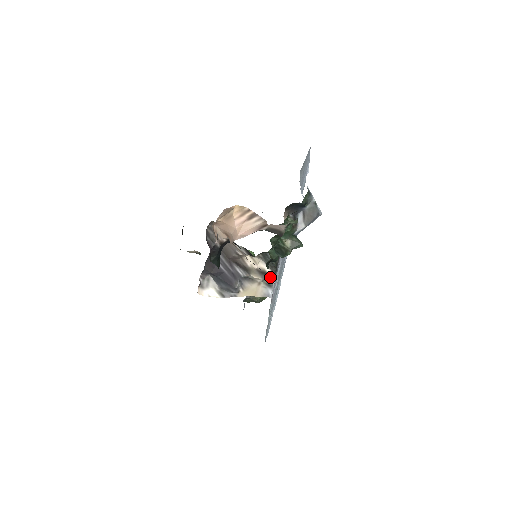
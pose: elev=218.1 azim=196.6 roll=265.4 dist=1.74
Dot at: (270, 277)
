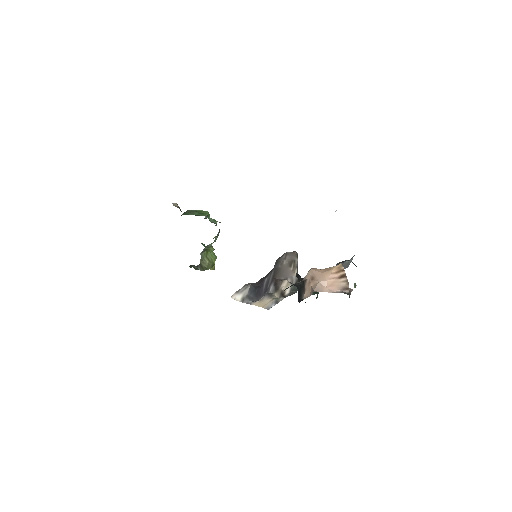
Dot at: (283, 297)
